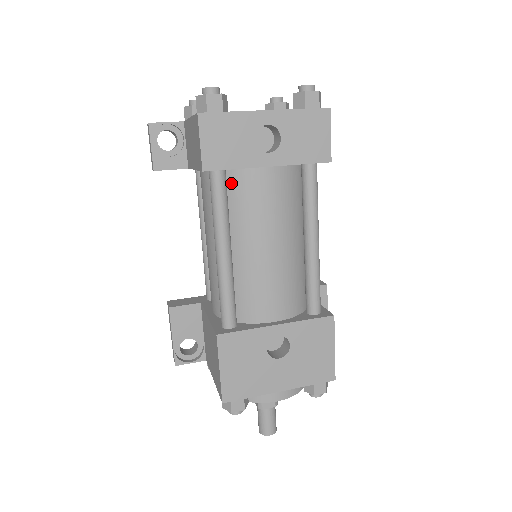
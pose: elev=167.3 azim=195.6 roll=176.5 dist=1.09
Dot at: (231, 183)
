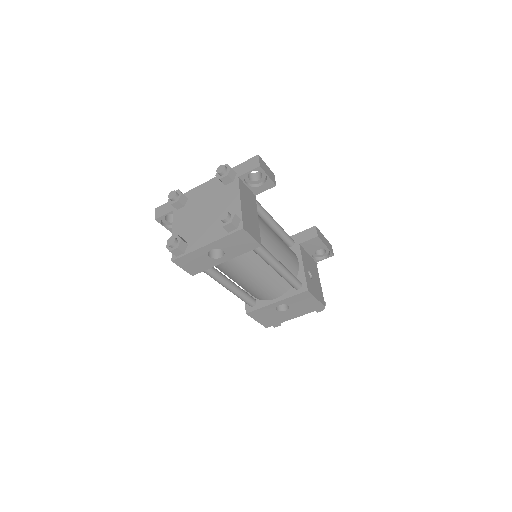
Dot at: occluded
